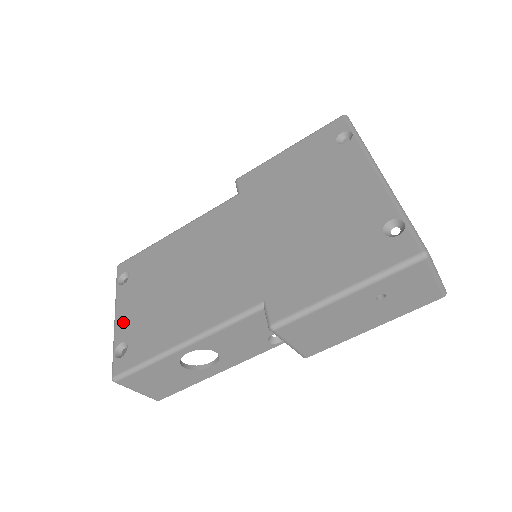
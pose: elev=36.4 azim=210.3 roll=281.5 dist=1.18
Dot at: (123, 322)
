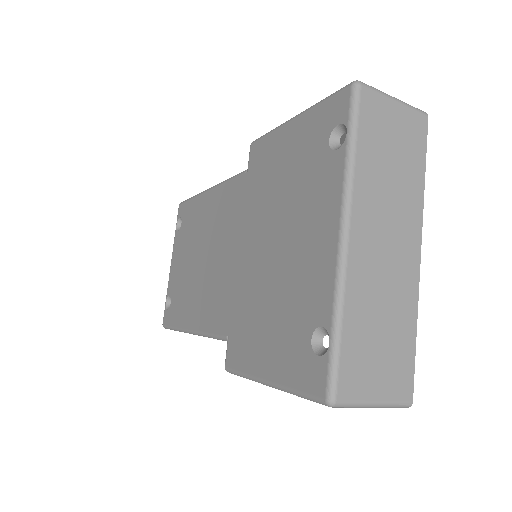
Dot at: (172, 275)
